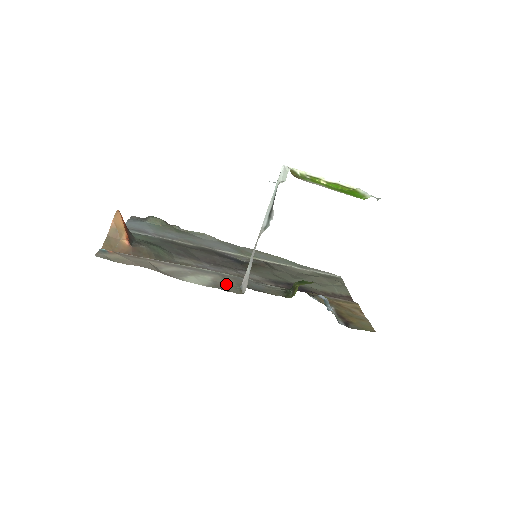
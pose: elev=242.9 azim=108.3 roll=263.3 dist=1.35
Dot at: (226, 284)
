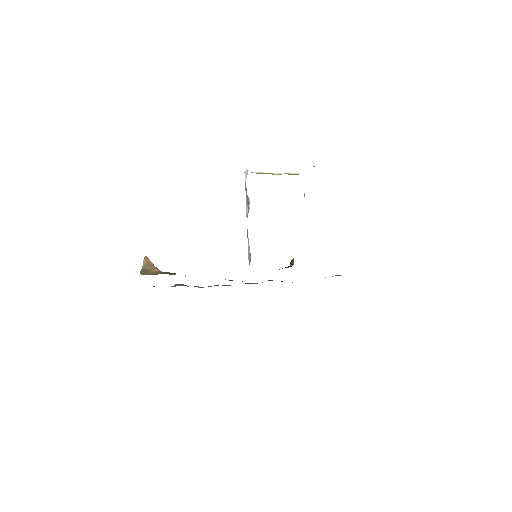
Dot at: occluded
